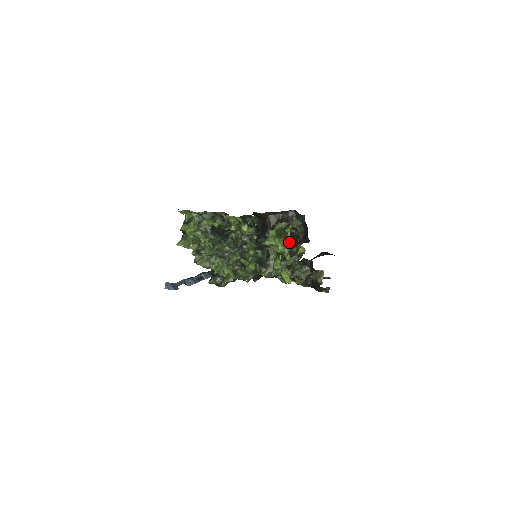
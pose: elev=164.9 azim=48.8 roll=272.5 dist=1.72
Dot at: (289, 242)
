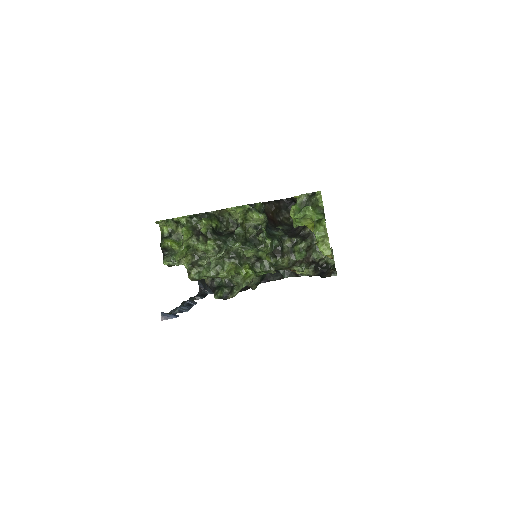
Dot at: (321, 209)
